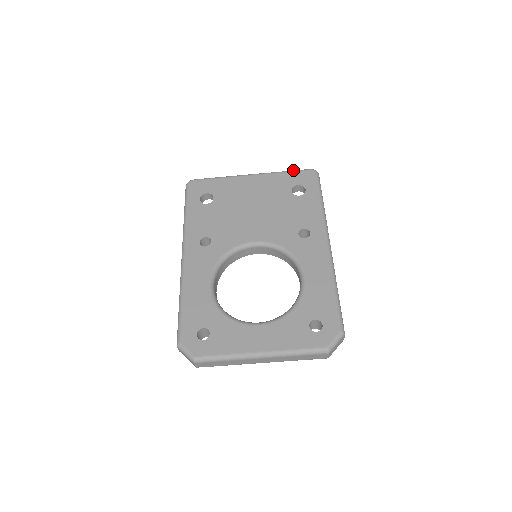
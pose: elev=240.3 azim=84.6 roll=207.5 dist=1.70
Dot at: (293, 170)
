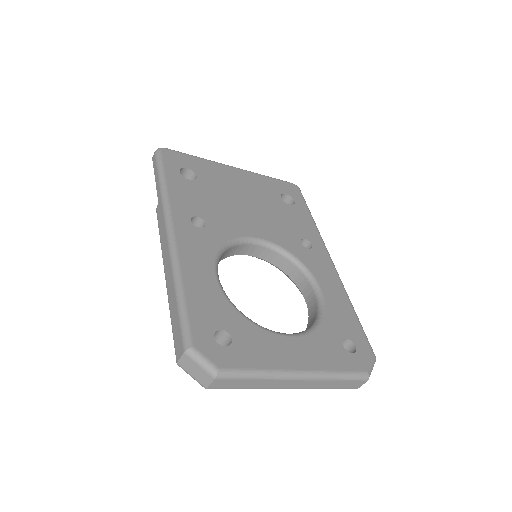
Dot at: occluded
